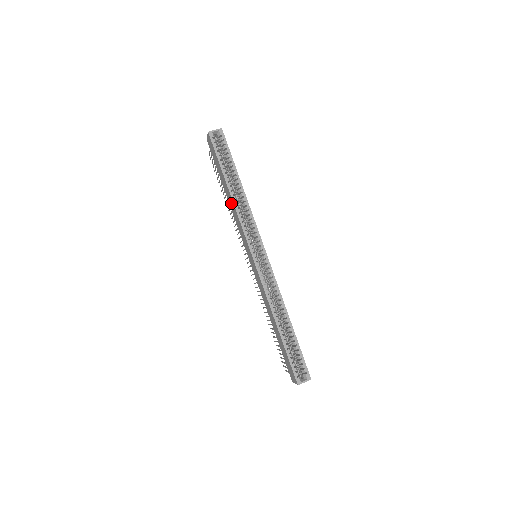
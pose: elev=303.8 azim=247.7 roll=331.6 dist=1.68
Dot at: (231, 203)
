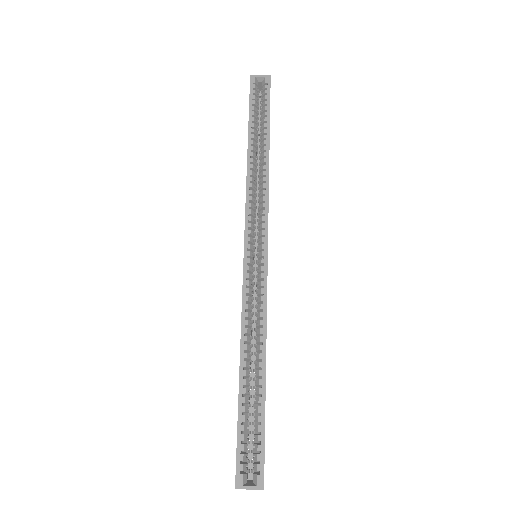
Dot at: occluded
